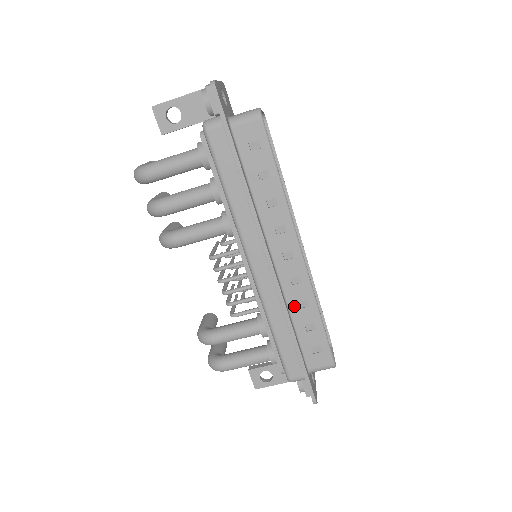
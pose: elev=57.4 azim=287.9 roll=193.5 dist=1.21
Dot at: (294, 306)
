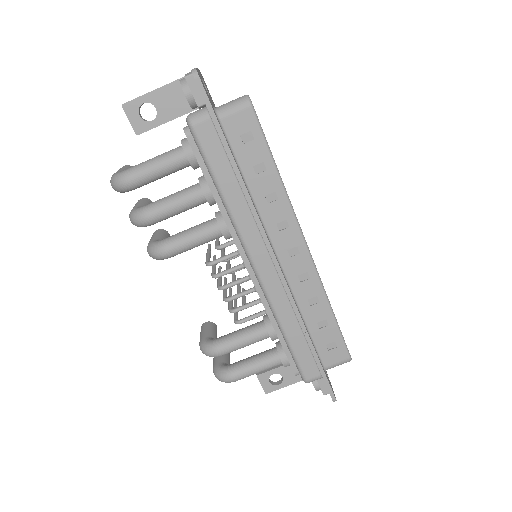
Dot at: (304, 304)
